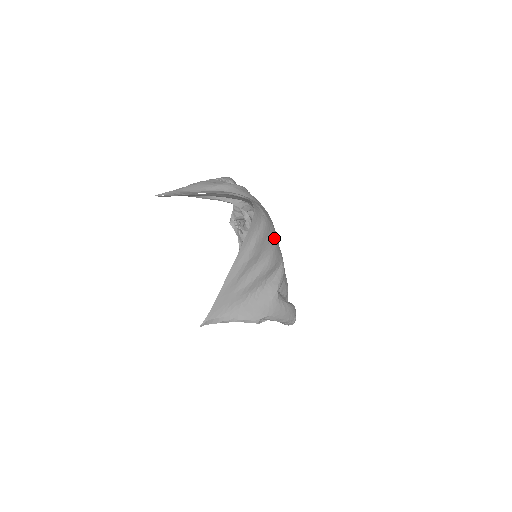
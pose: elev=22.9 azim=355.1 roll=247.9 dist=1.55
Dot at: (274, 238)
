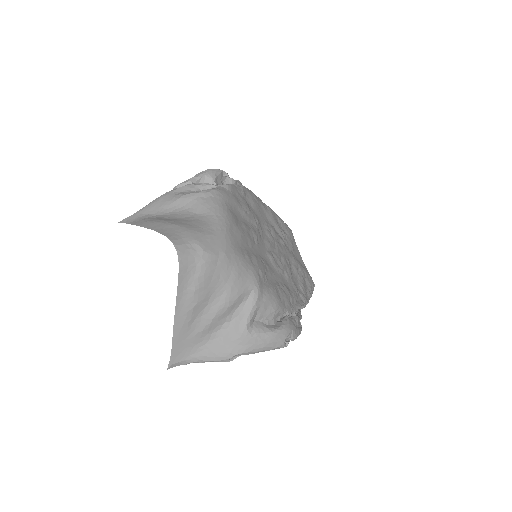
Dot at: (230, 269)
